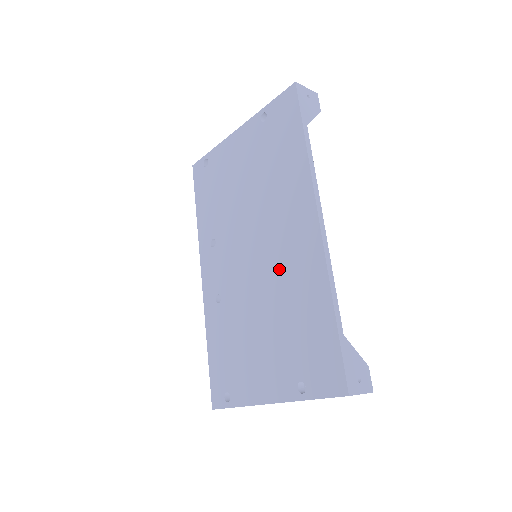
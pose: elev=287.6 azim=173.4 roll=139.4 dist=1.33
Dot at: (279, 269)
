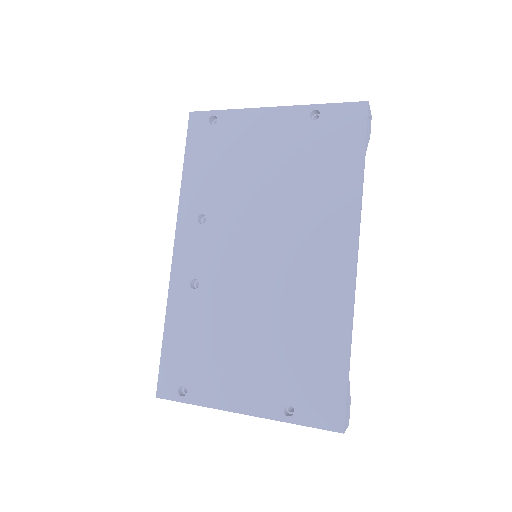
Dot at: (292, 287)
